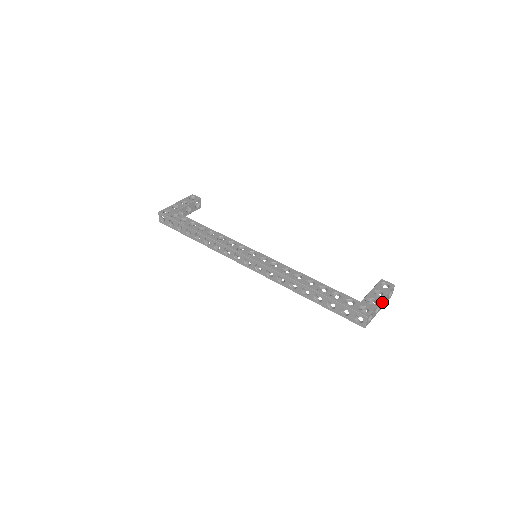
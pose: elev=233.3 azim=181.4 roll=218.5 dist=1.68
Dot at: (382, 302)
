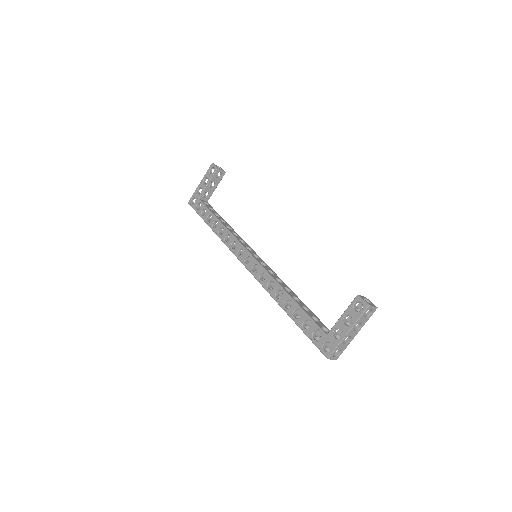
Dot at: (353, 330)
